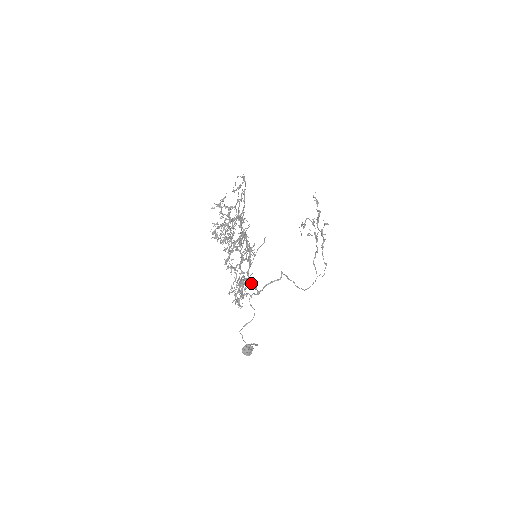
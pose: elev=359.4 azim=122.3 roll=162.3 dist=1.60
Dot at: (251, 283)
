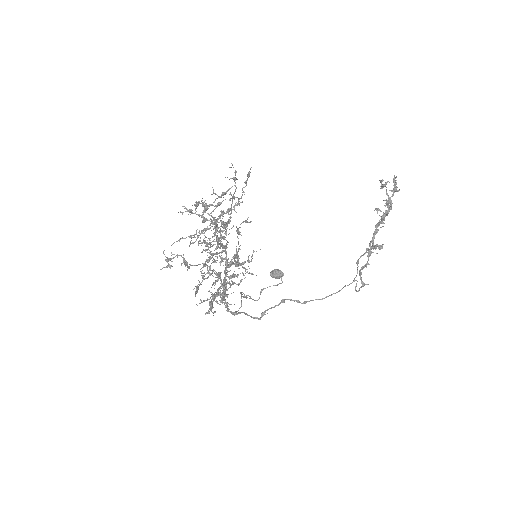
Dot at: (226, 305)
